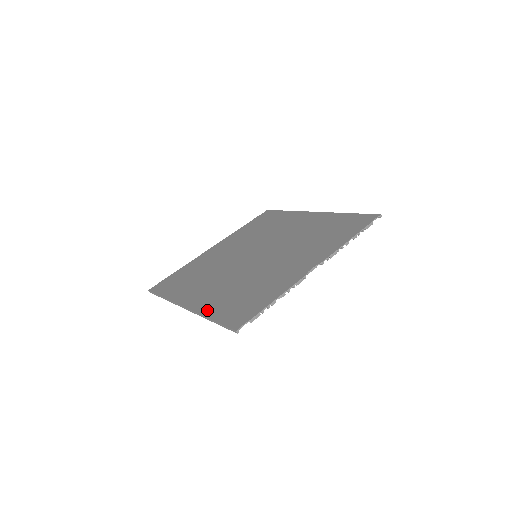
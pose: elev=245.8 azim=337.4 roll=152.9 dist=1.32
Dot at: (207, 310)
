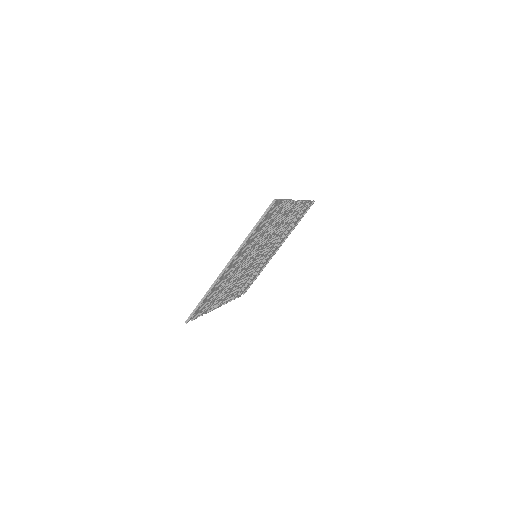
Dot at: occluded
